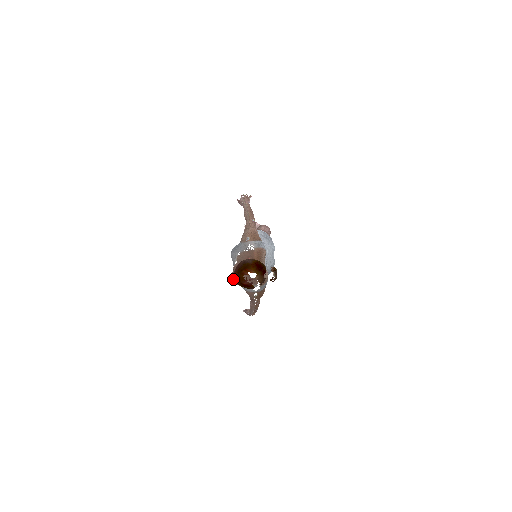
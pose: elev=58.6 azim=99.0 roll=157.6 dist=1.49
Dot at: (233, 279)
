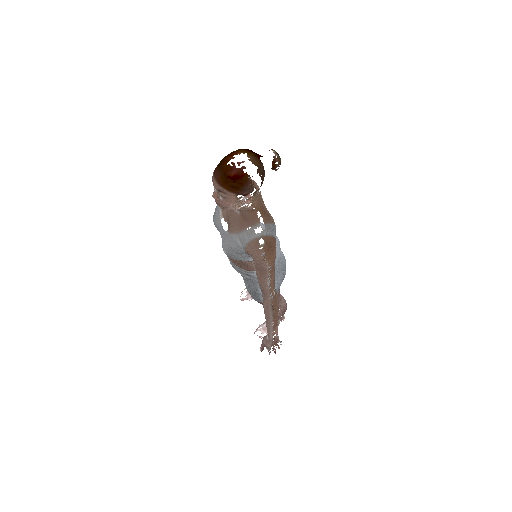
Dot at: (224, 251)
